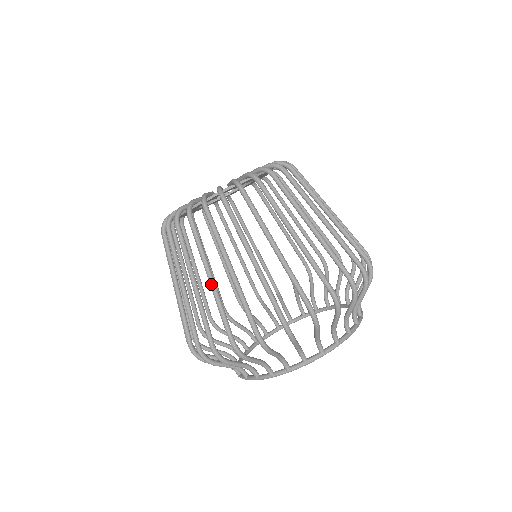
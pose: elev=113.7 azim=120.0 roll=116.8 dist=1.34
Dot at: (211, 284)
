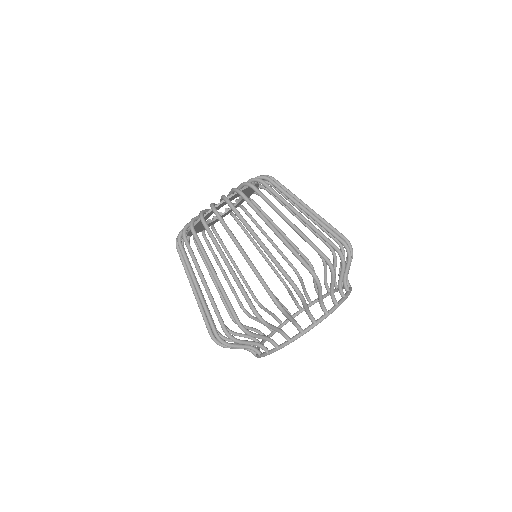
Dot at: (246, 257)
